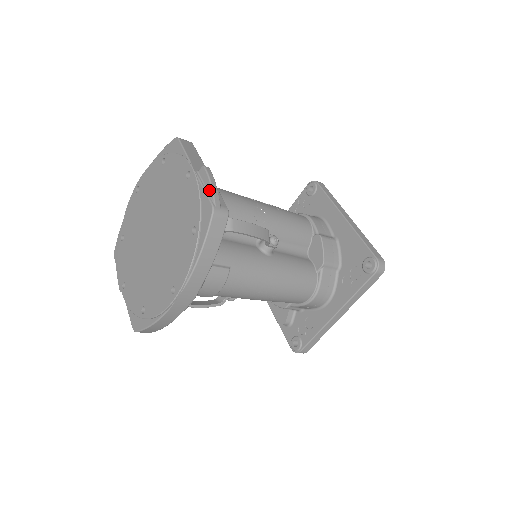
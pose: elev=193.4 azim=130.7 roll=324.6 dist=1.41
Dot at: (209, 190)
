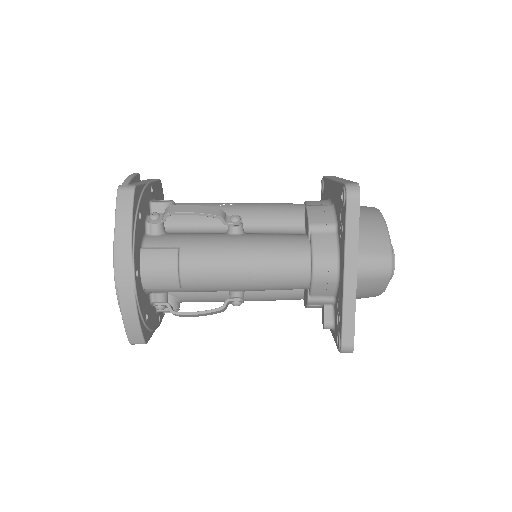
Dot at: occluded
